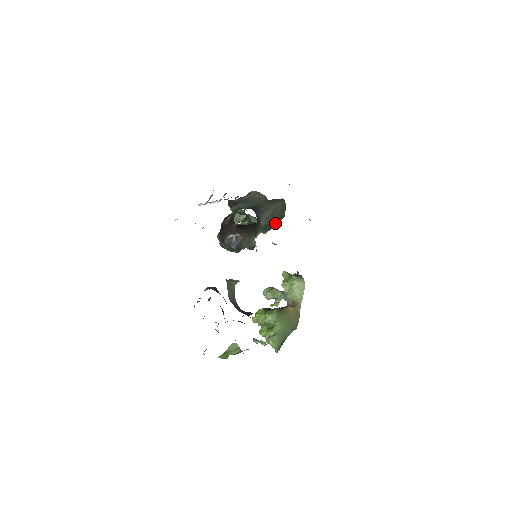
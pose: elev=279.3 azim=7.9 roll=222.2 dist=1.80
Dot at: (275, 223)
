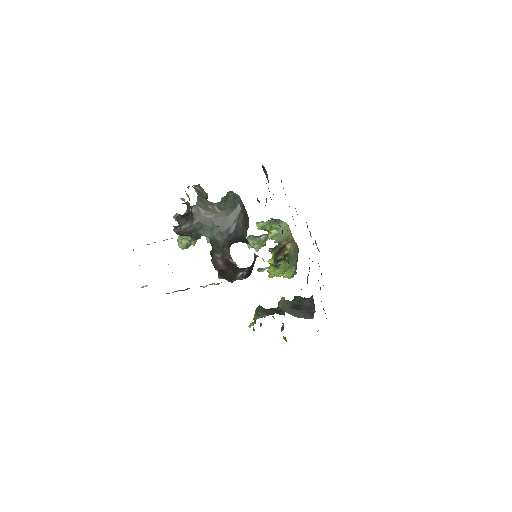
Dot at: (248, 221)
